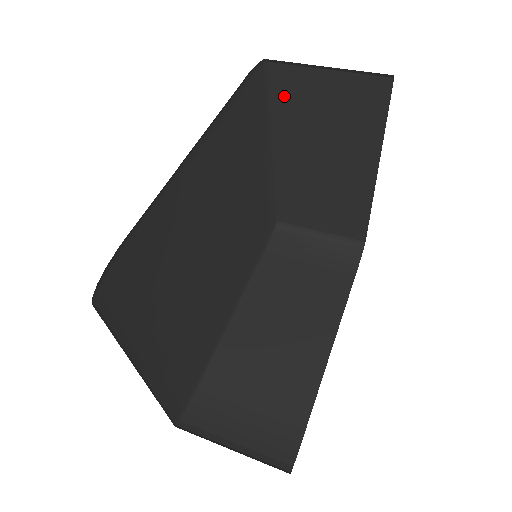
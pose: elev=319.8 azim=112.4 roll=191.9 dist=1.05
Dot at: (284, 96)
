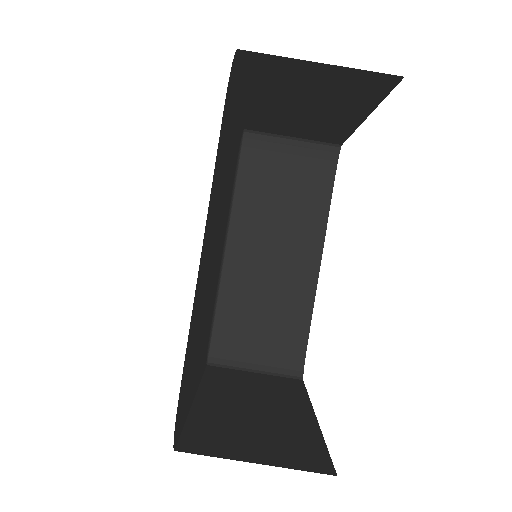
Dot at: (259, 71)
